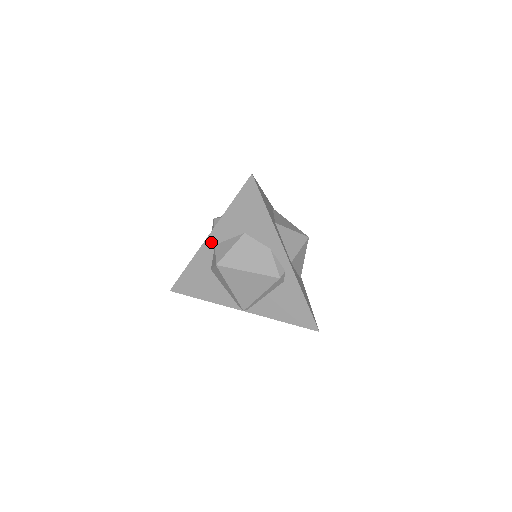
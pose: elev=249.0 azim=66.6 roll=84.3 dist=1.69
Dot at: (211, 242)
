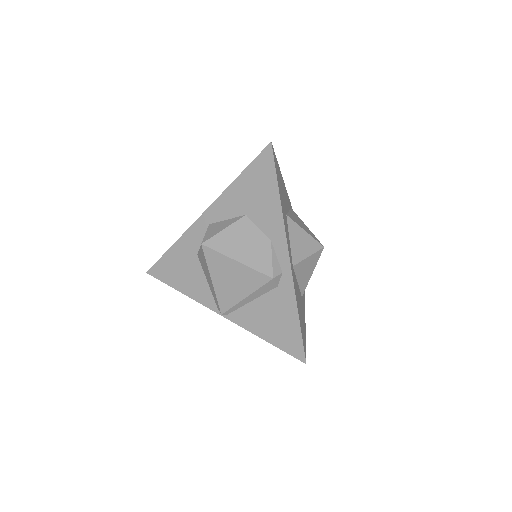
Dot at: (206, 220)
